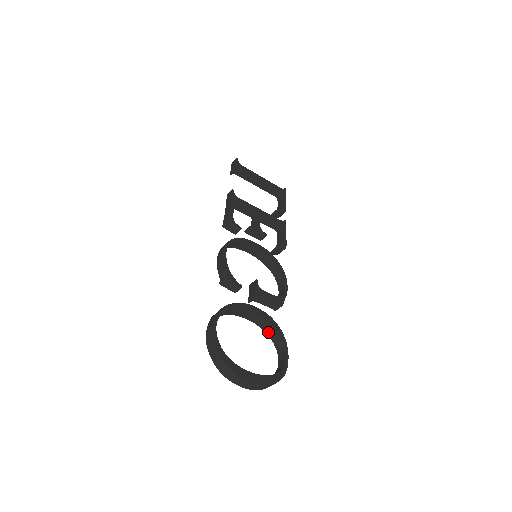
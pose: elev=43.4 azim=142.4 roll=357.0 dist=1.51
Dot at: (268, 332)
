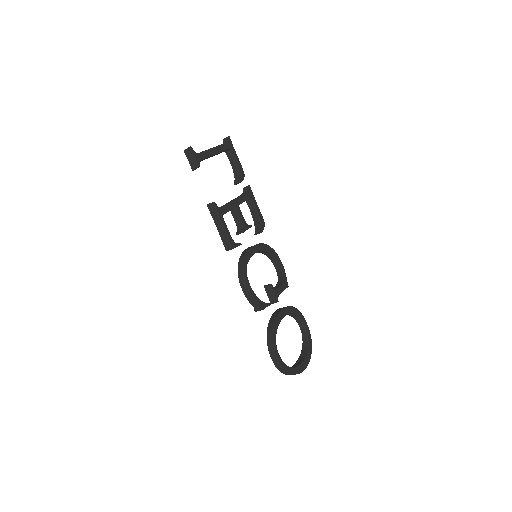
Dot at: (289, 315)
